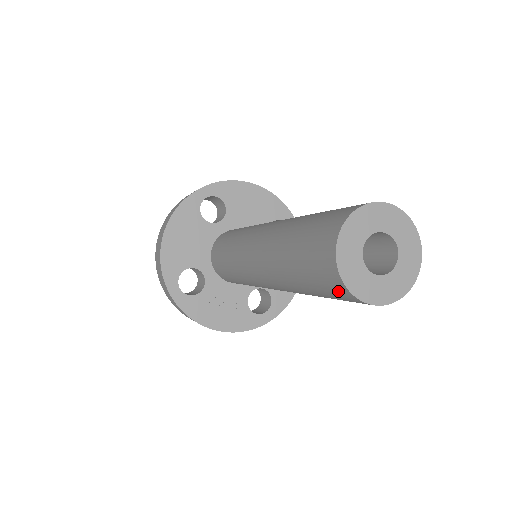
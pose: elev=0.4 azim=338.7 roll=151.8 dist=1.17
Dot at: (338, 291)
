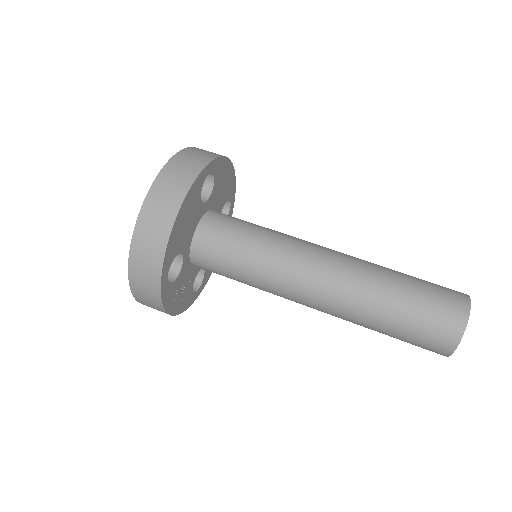
Dot at: (437, 349)
